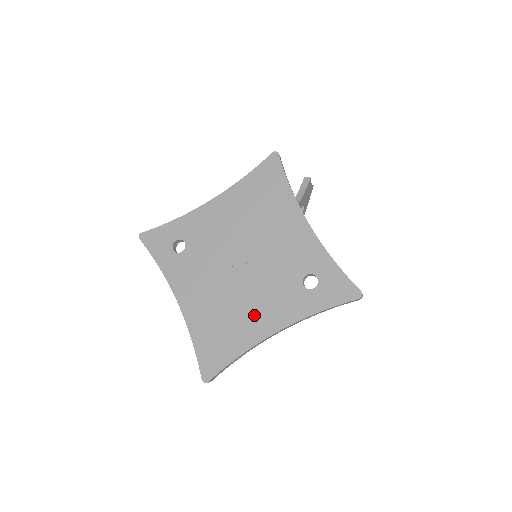
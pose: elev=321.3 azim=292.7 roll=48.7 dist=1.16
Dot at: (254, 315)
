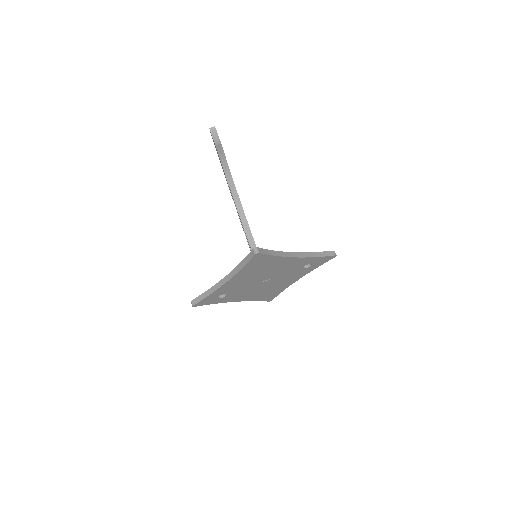
Dot at: (283, 284)
